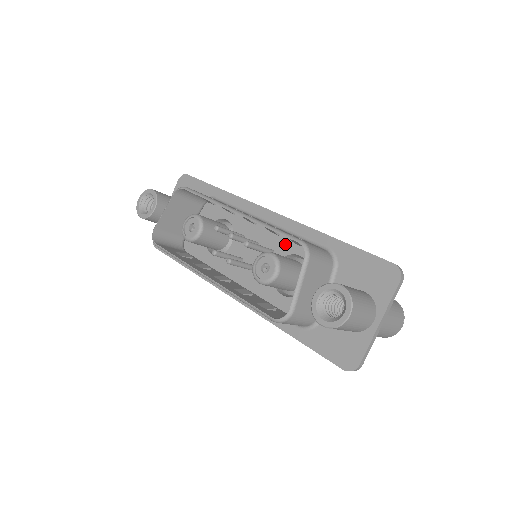
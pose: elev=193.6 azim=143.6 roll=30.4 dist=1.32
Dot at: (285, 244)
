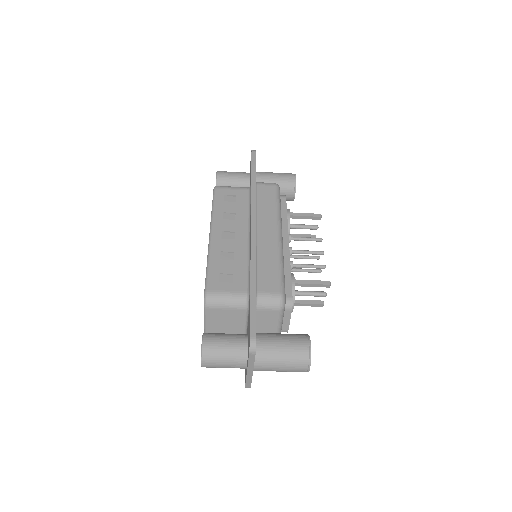
Dot at: occluded
